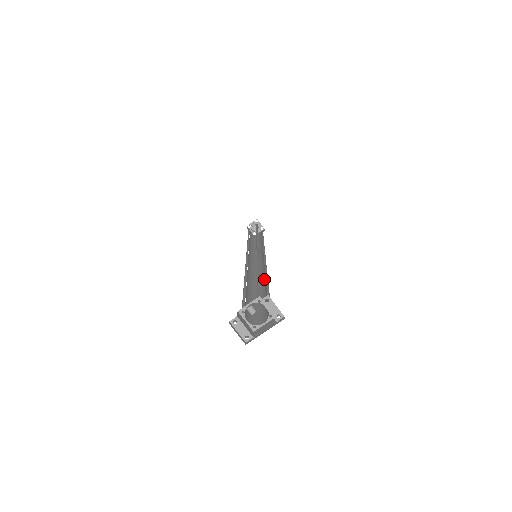
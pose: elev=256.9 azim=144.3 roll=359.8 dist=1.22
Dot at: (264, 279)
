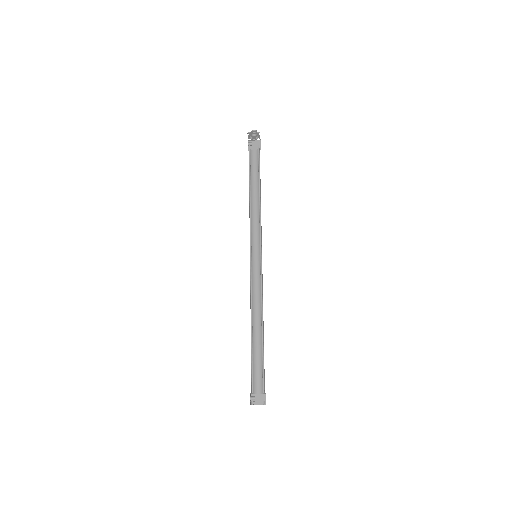
Dot at: (262, 313)
